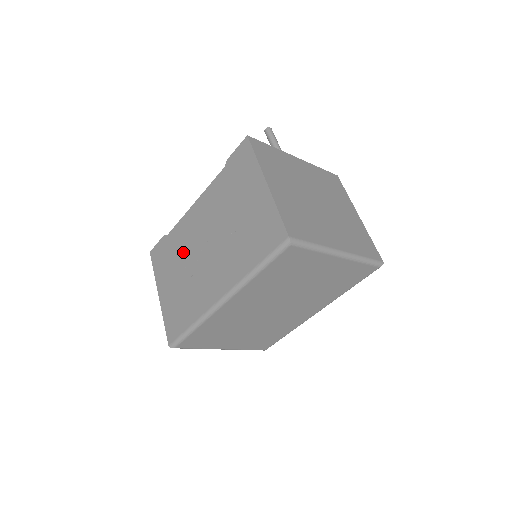
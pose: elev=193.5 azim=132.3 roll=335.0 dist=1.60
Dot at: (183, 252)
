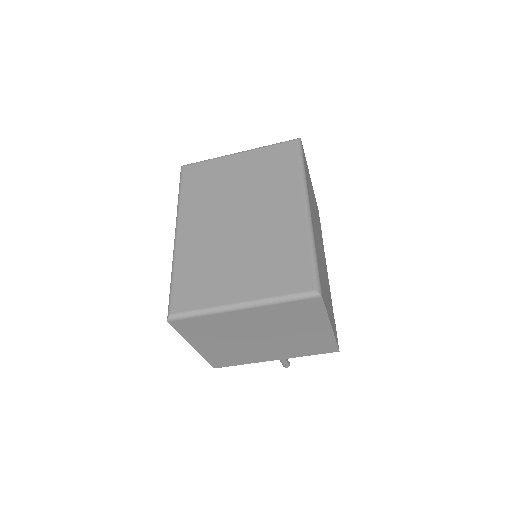
Dot at: occluded
